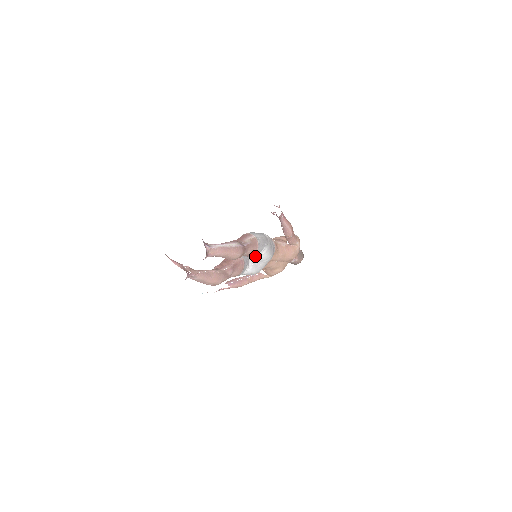
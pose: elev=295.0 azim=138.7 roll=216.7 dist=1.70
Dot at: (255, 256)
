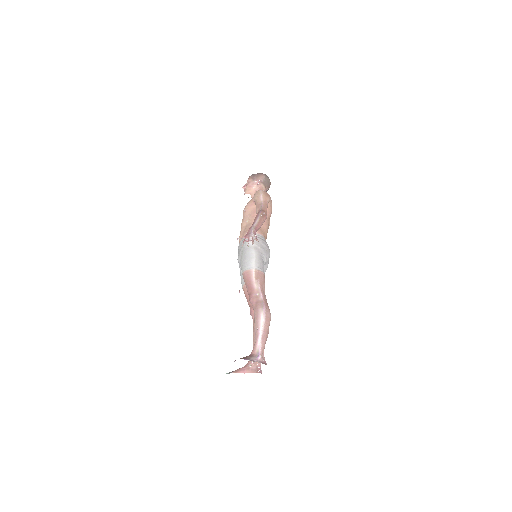
Dot at: occluded
